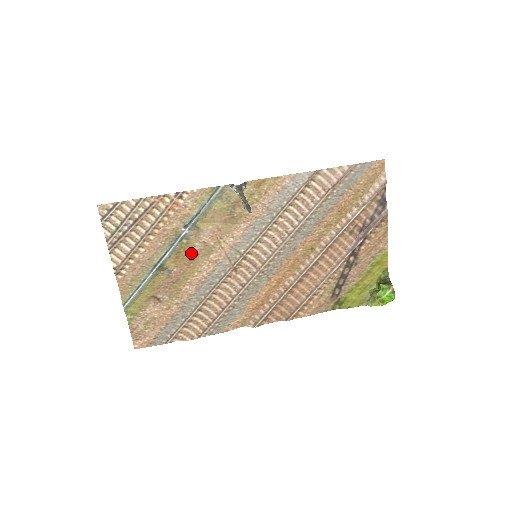
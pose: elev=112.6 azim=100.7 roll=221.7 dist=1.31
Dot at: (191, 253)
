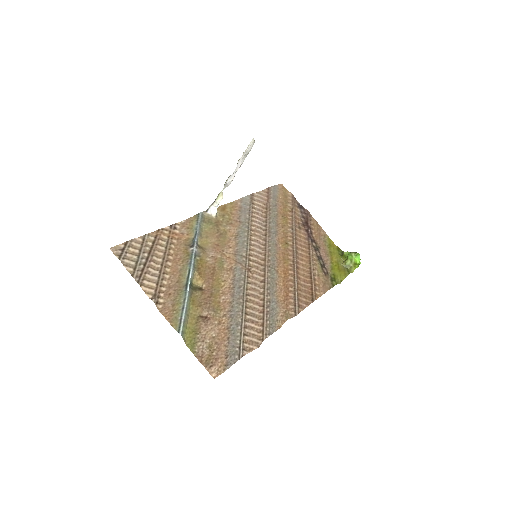
Dot at: (208, 268)
